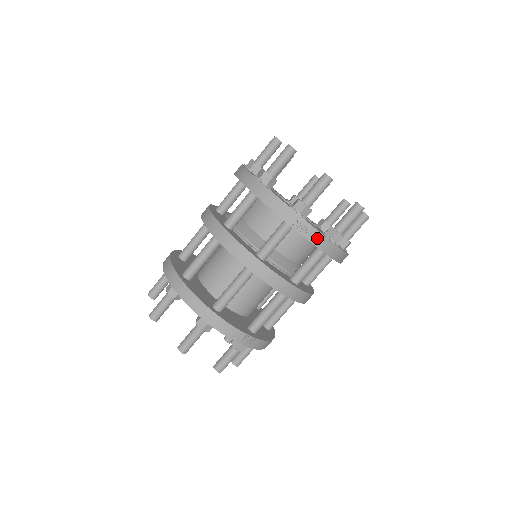
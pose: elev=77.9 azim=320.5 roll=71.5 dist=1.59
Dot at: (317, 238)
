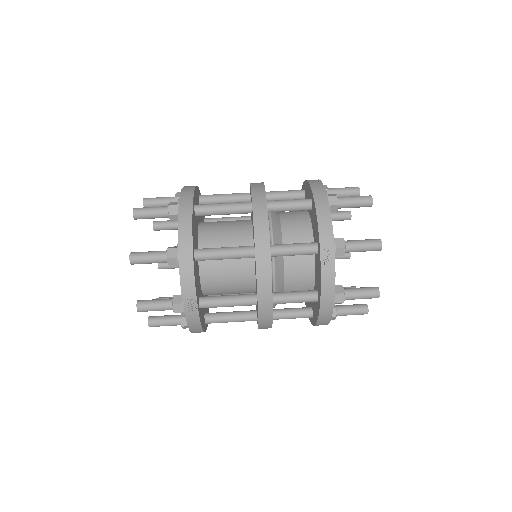
Dot at: (329, 279)
